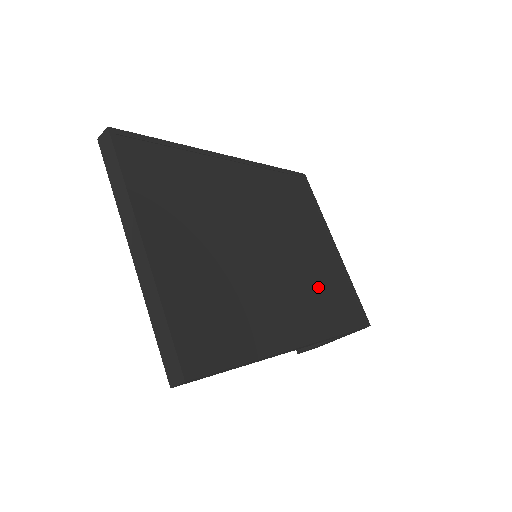
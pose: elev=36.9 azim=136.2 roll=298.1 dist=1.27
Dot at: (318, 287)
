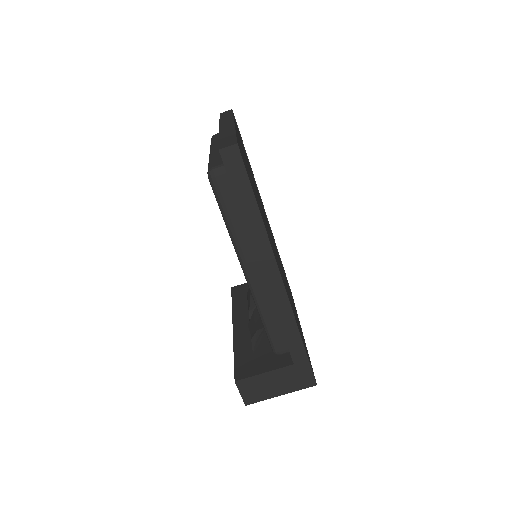
Dot at: occluded
